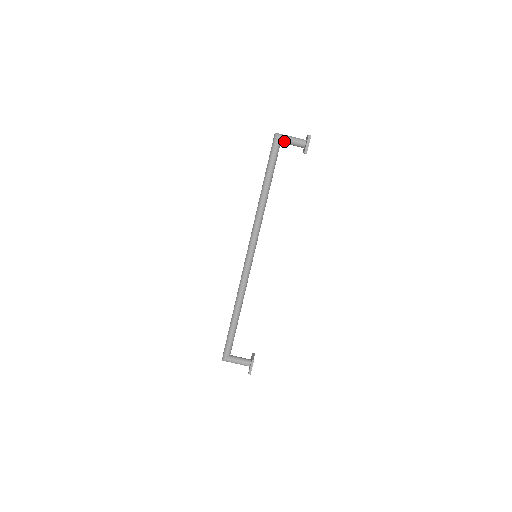
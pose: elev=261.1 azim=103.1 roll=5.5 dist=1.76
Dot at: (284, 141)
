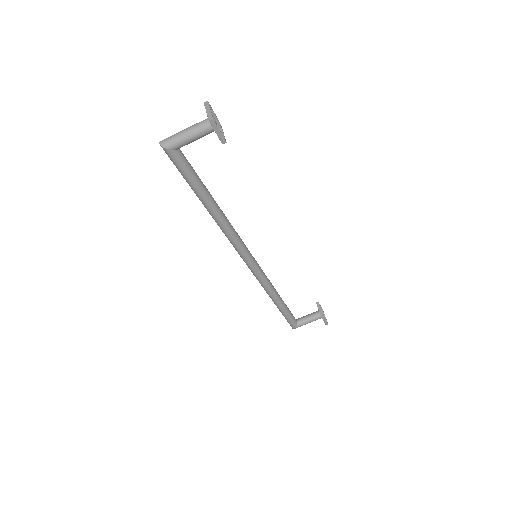
Dot at: (181, 146)
